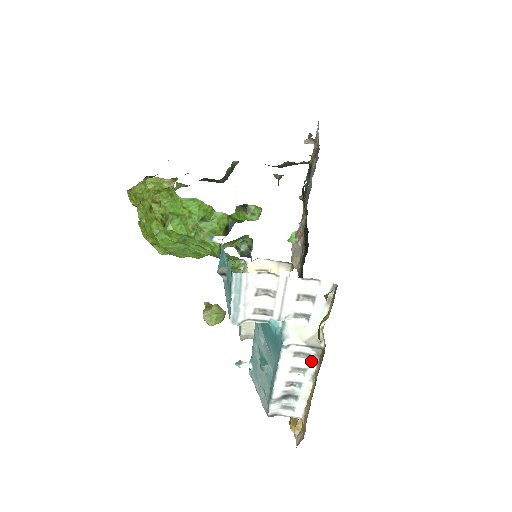
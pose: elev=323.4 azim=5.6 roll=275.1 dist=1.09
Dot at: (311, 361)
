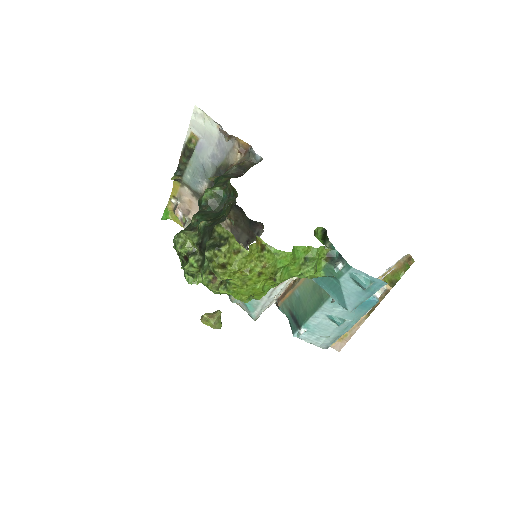
Dot at: occluded
